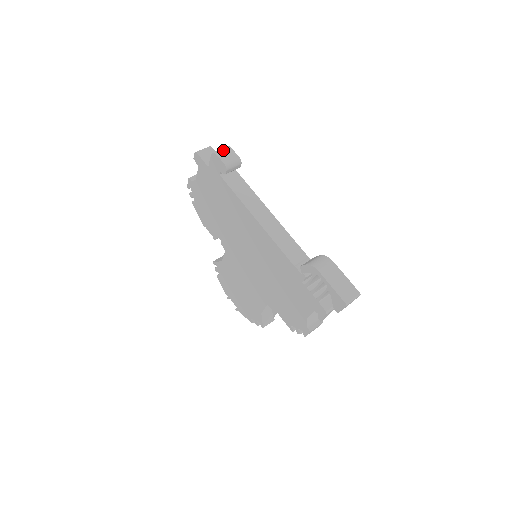
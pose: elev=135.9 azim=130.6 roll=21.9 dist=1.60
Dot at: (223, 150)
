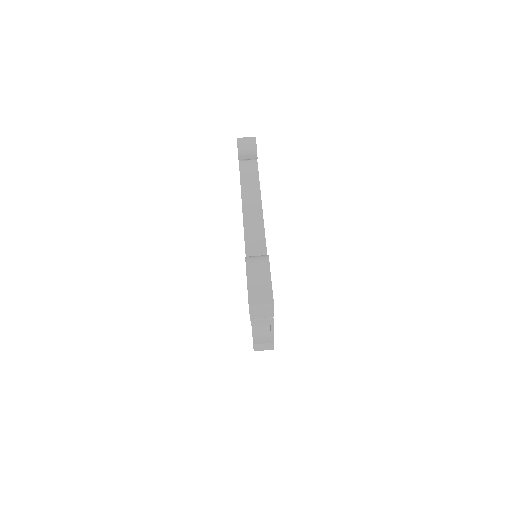
Dot at: (246, 138)
